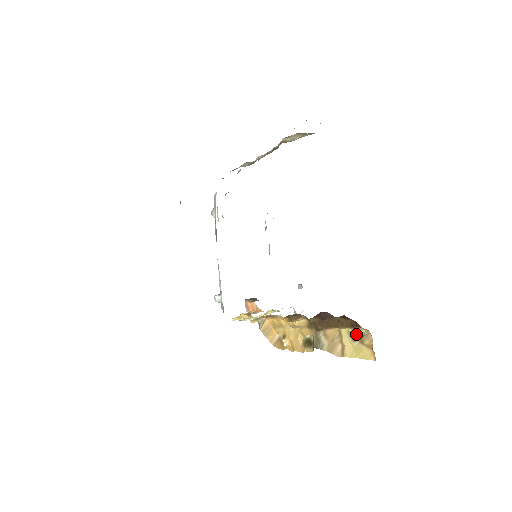
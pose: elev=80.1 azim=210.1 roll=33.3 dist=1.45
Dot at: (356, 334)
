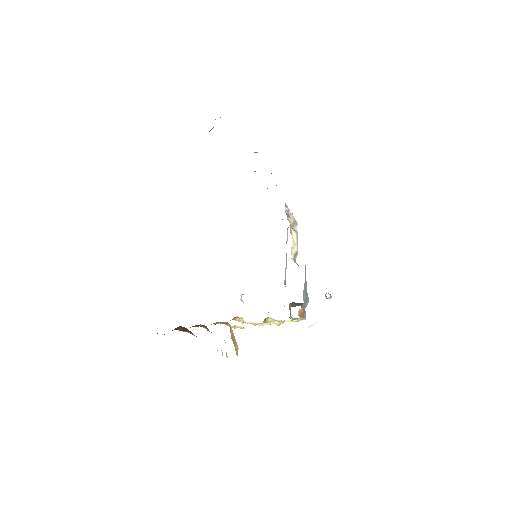
Dot at: occluded
